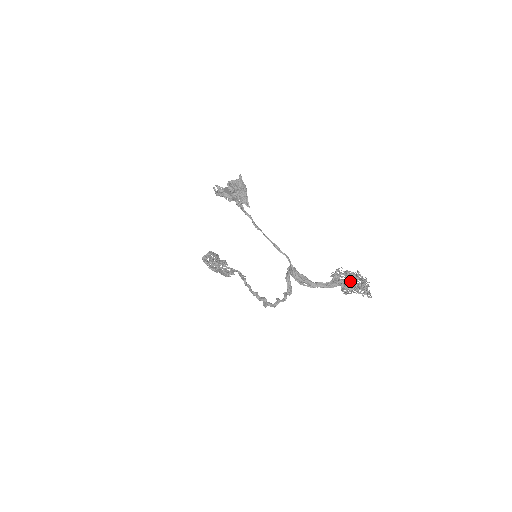
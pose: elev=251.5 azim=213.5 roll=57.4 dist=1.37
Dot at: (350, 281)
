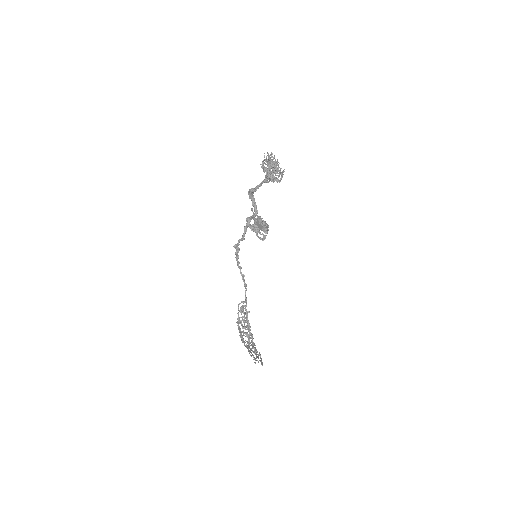
Dot at: occluded
